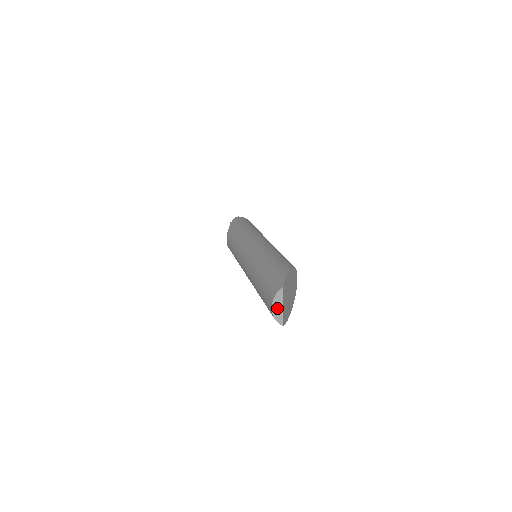
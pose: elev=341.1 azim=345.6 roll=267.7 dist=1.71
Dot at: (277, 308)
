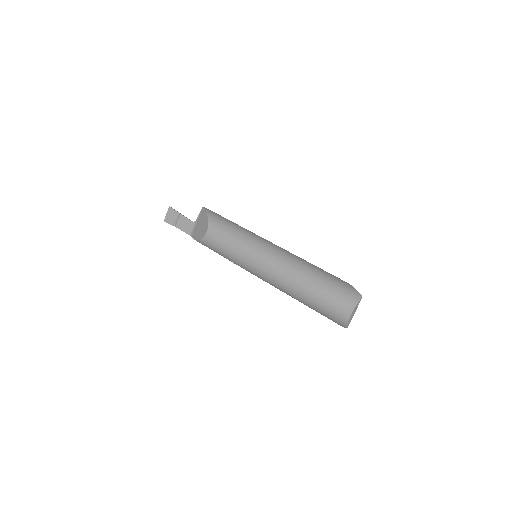
Dot at: (353, 313)
